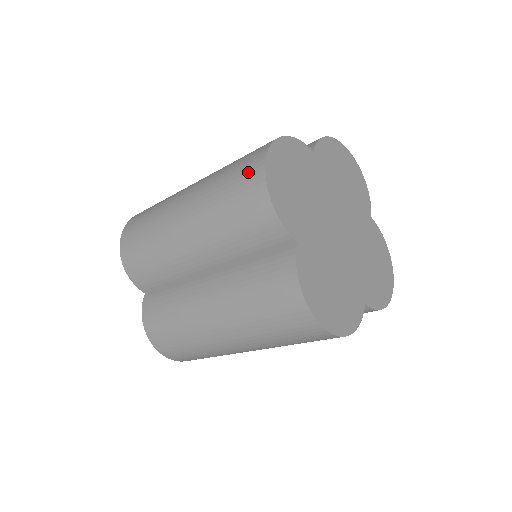
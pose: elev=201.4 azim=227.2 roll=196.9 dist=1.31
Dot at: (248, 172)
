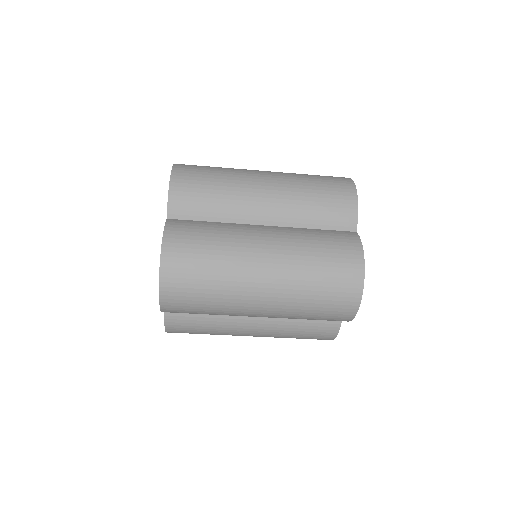
Dot at: (338, 179)
